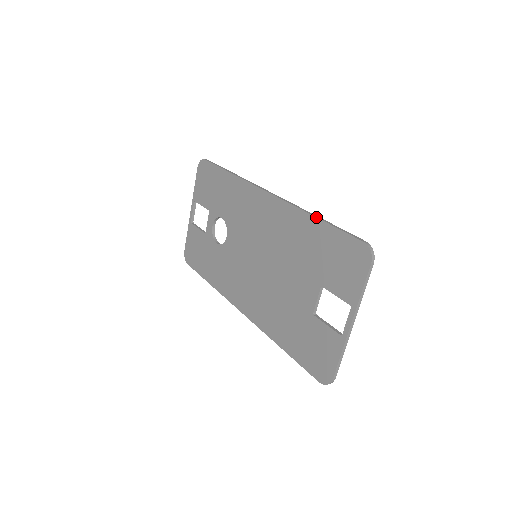
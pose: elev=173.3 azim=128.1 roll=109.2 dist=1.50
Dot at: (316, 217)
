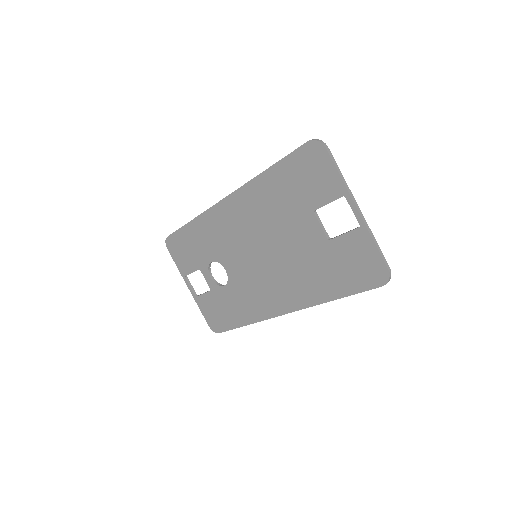
Dot at: (266, 170)
